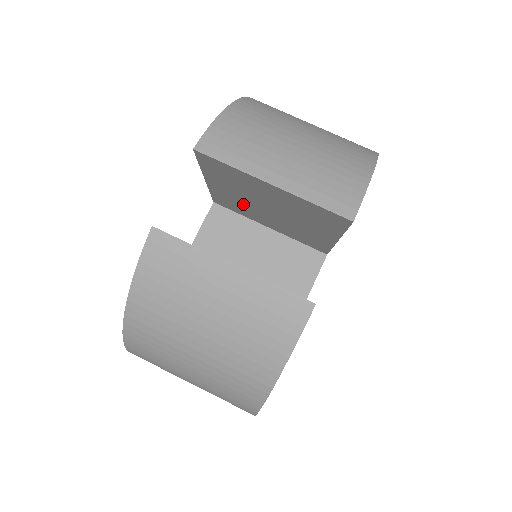
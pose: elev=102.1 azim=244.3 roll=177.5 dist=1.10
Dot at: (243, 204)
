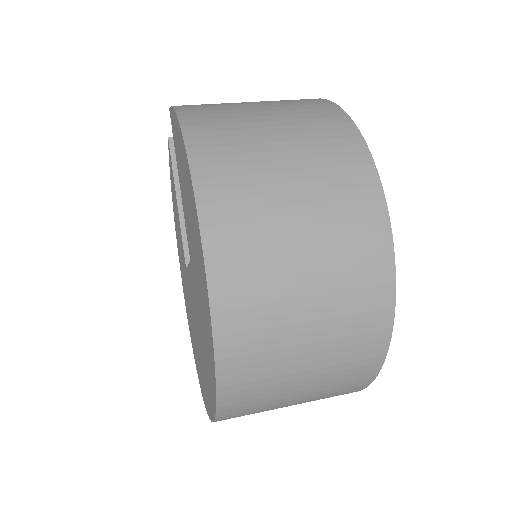
Dot at: occluded
